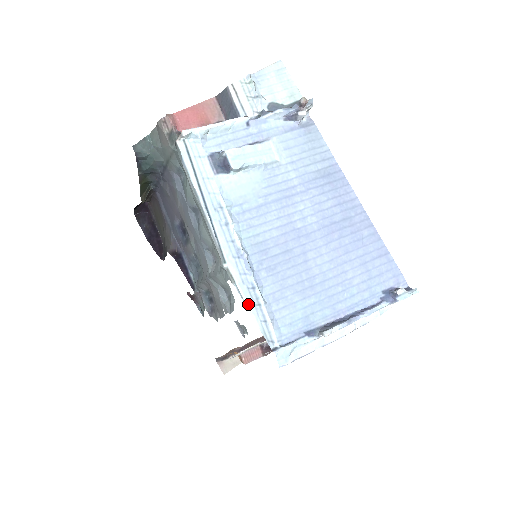
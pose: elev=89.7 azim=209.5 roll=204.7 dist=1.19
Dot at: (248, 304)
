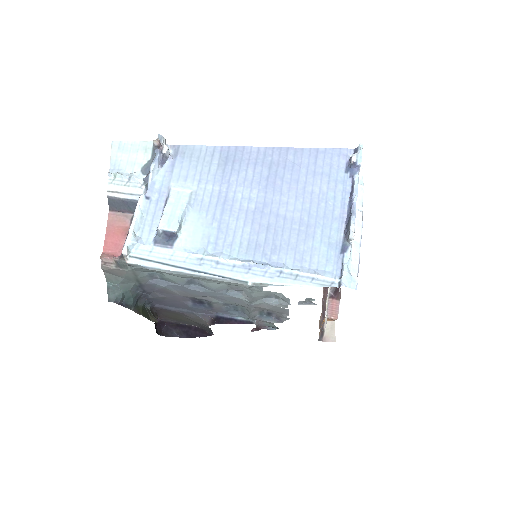
Dot at: (291, 284)
